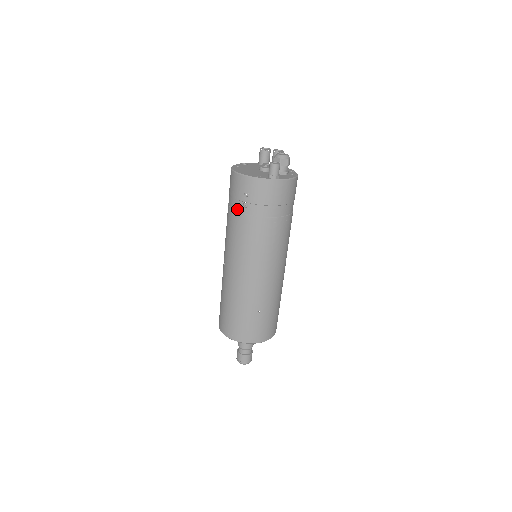
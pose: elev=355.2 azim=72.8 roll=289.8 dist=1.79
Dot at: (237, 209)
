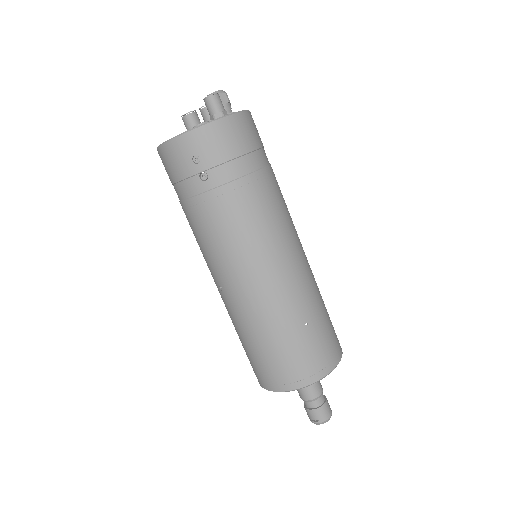
Dot at: (195, 192)
